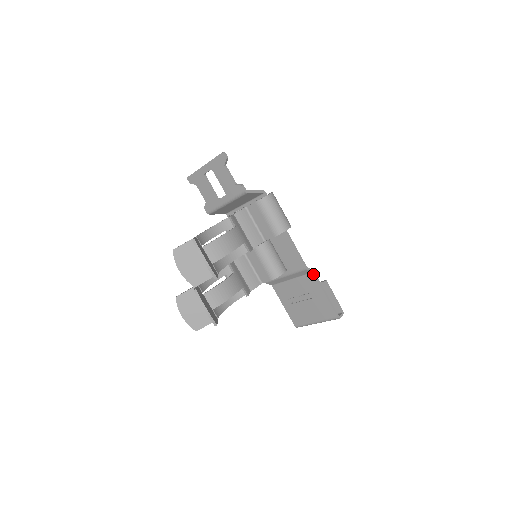
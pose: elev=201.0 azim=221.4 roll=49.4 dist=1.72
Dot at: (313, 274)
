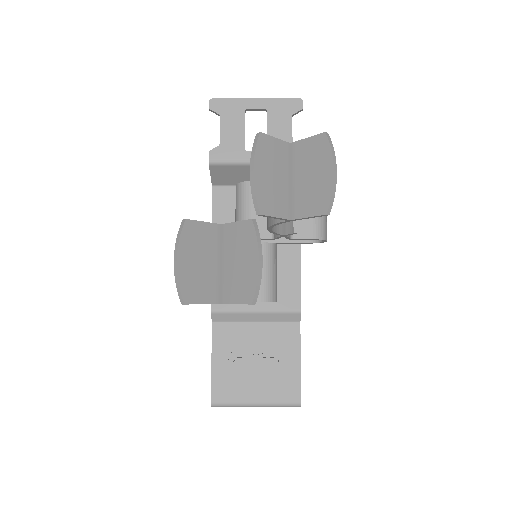
Dot at: (299, 325)
